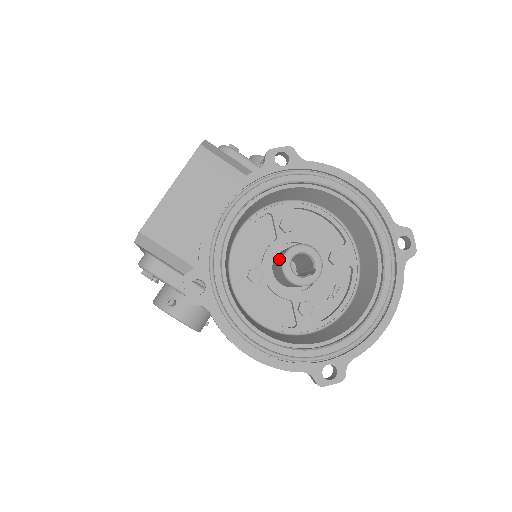
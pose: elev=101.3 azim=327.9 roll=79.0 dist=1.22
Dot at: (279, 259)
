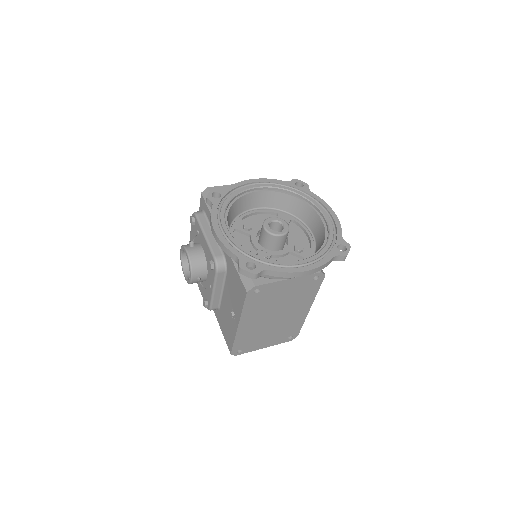
Dot at: occluded
